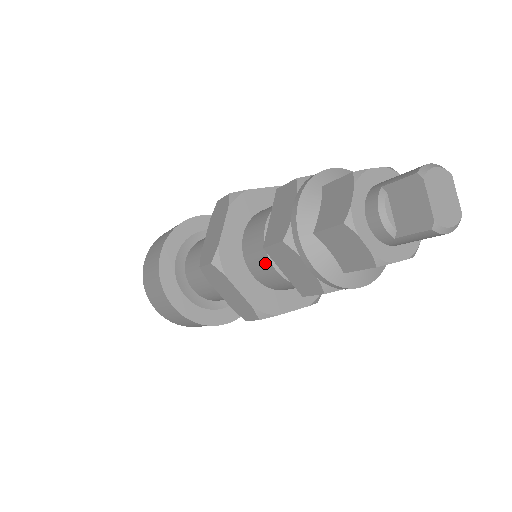
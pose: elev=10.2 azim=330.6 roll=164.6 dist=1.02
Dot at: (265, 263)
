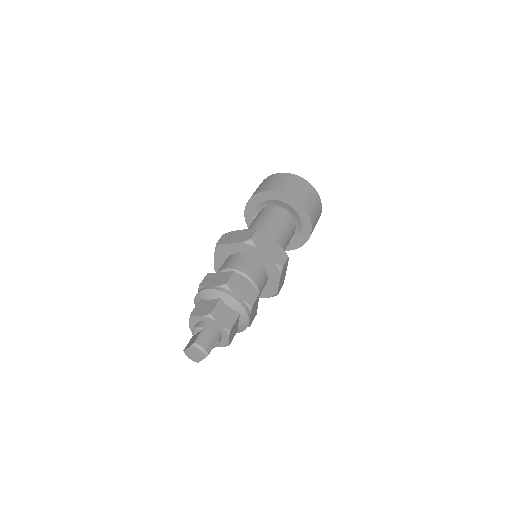
Dot at: occluded
